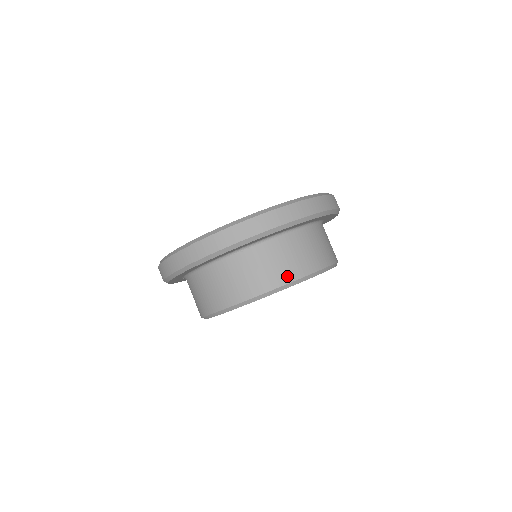
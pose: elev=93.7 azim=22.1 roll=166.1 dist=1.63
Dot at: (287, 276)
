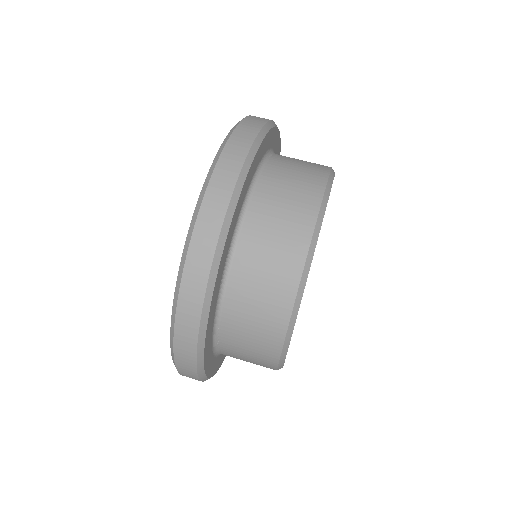
Dot at: occluded
